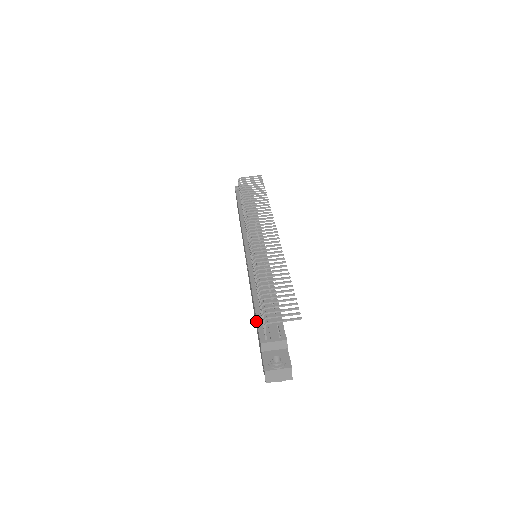
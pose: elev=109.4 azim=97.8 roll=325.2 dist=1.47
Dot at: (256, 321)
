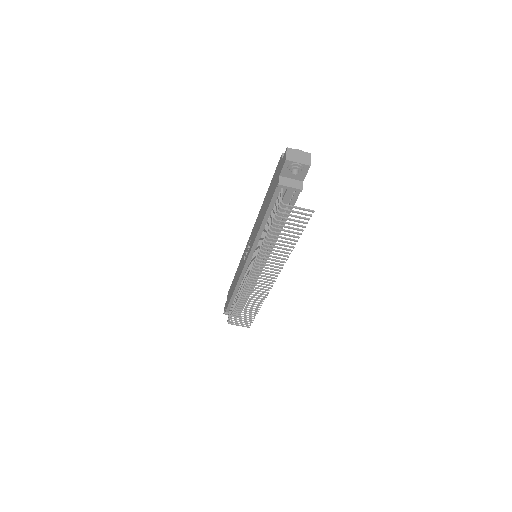
Dot at: (230, 297)
